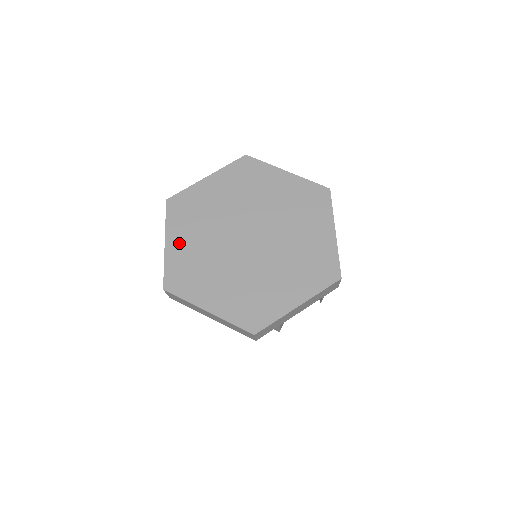
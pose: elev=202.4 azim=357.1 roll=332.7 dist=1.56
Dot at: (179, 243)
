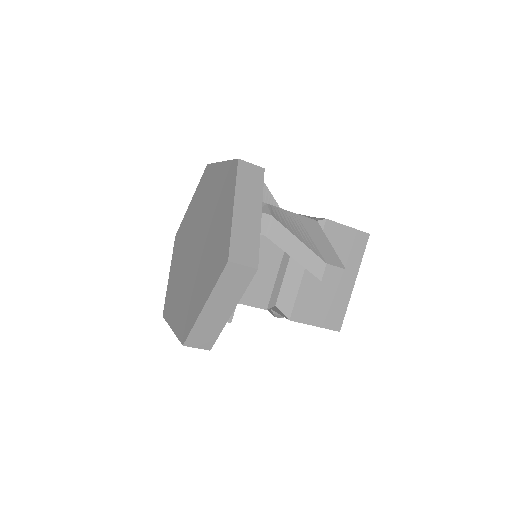
Dot at: (173, 271)
